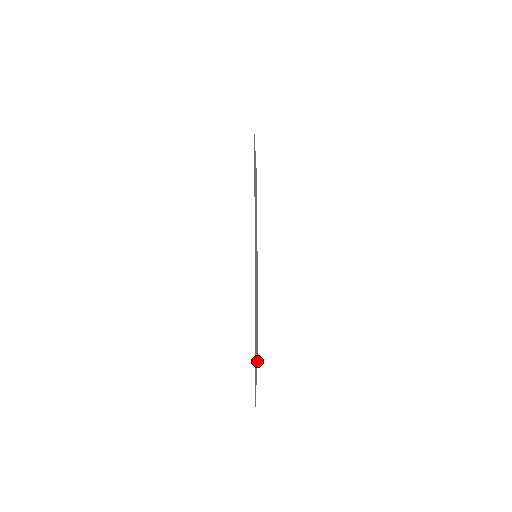
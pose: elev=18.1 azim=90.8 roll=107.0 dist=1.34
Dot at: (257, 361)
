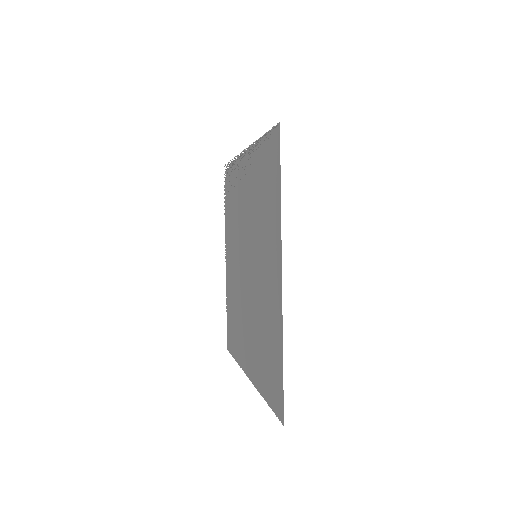
Dot at: (236, 359)
